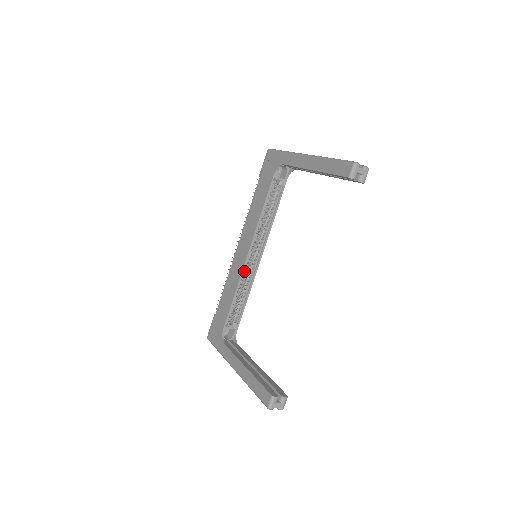
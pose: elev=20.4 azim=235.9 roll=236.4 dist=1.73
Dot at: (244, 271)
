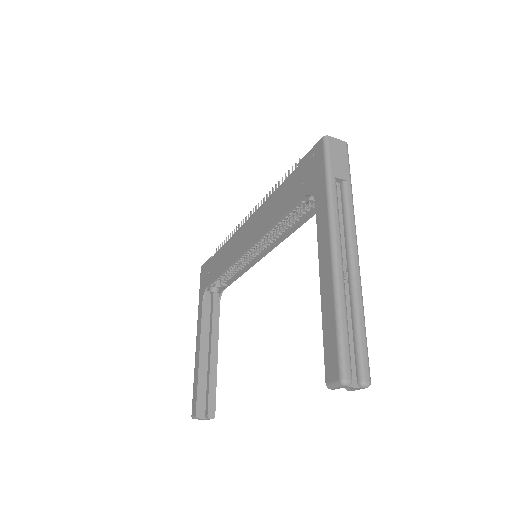
Dot at: (242, 256)
